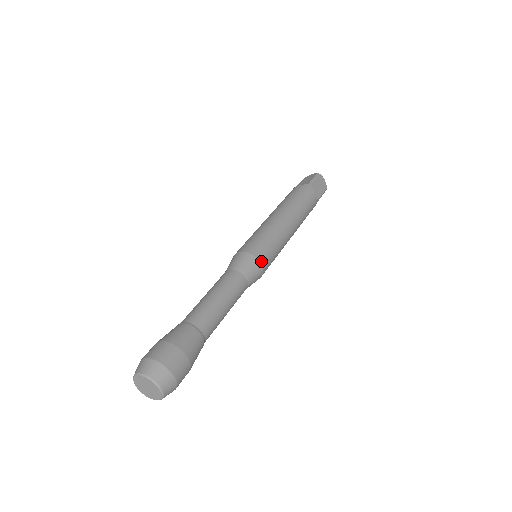
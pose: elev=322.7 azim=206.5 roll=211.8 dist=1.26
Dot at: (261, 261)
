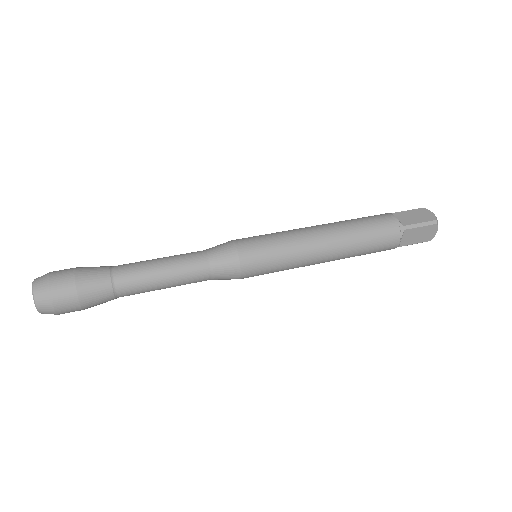
Dot at: (243, 271)
